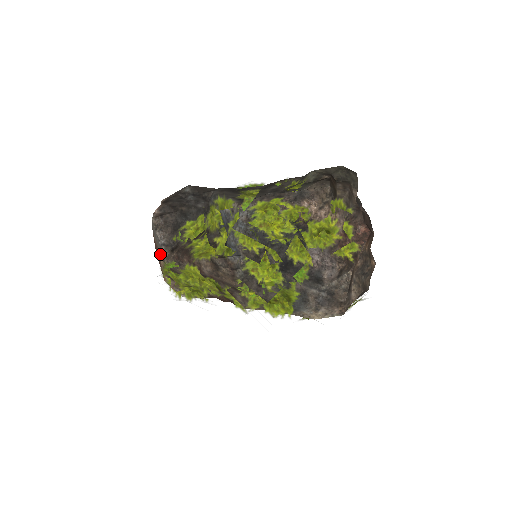
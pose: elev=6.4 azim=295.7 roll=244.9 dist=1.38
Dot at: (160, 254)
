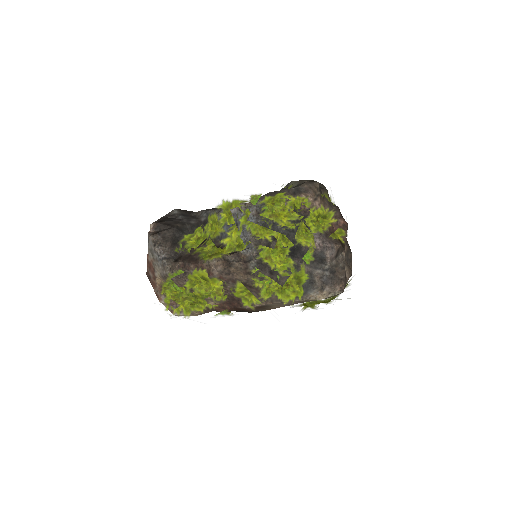
Dot at: (158, 271)
